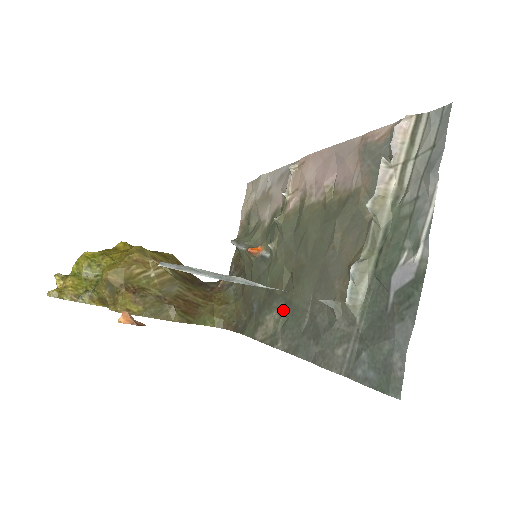
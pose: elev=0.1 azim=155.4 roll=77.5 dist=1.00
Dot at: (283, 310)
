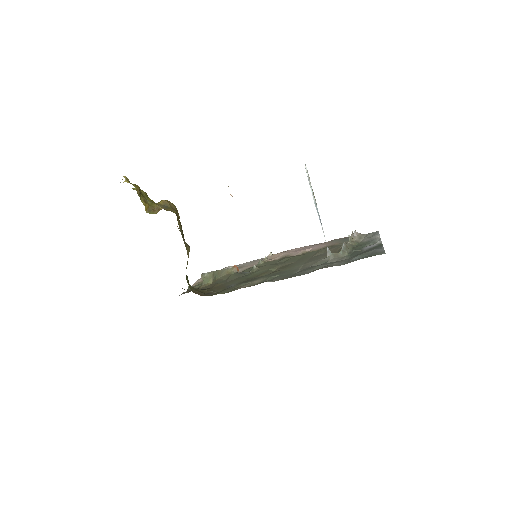
Dot at: (271, 276)
